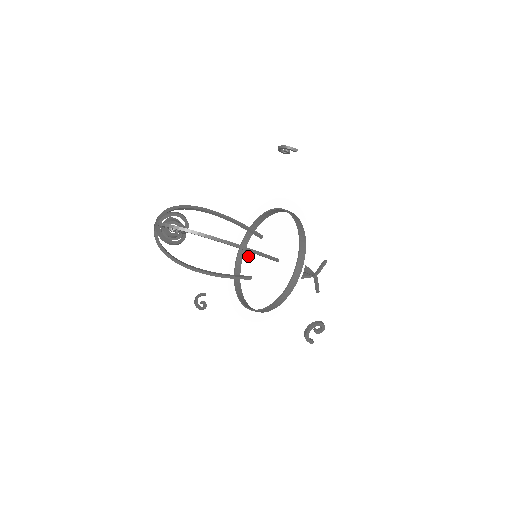
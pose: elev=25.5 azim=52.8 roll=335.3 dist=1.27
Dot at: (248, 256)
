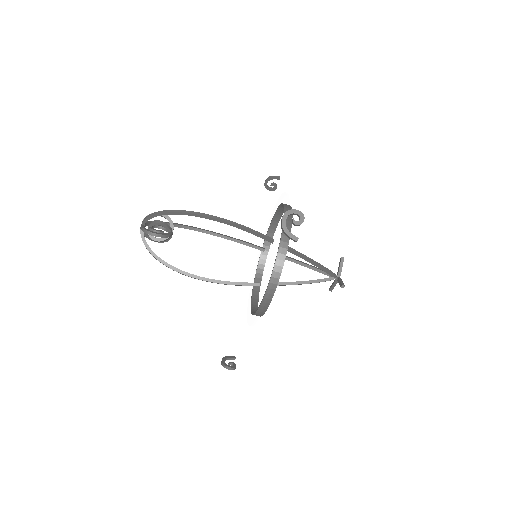
Dot at: (257, 276)
